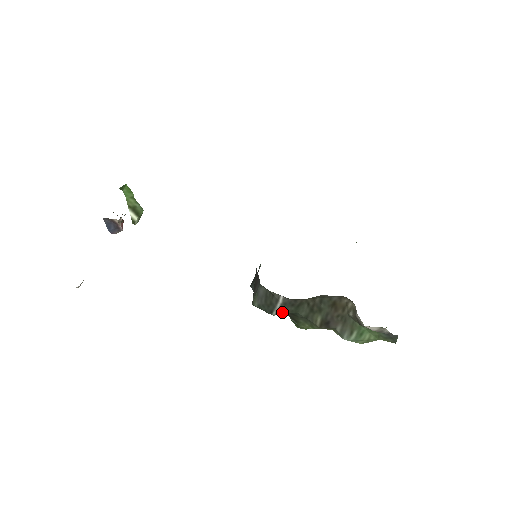
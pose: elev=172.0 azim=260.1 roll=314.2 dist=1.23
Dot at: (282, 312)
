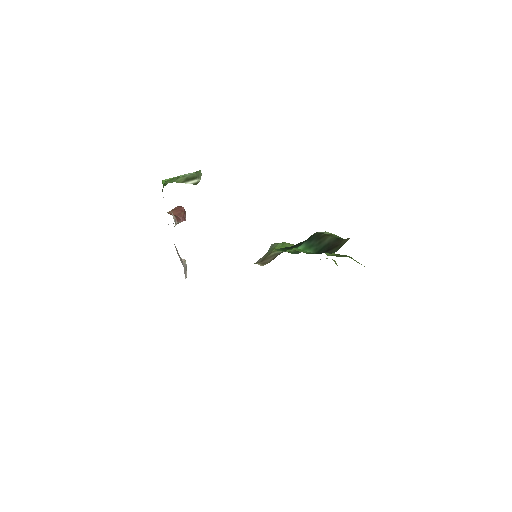
Dot at: occluded
